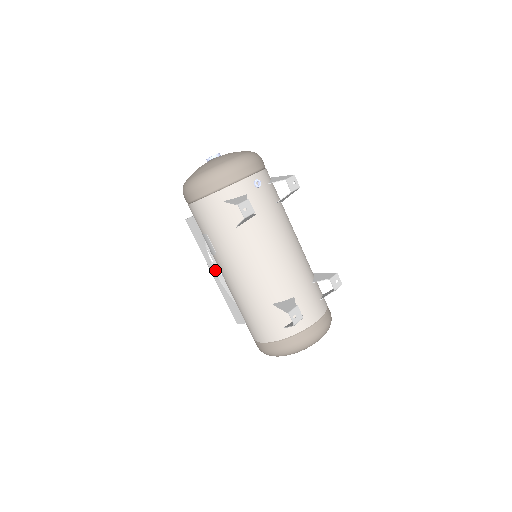
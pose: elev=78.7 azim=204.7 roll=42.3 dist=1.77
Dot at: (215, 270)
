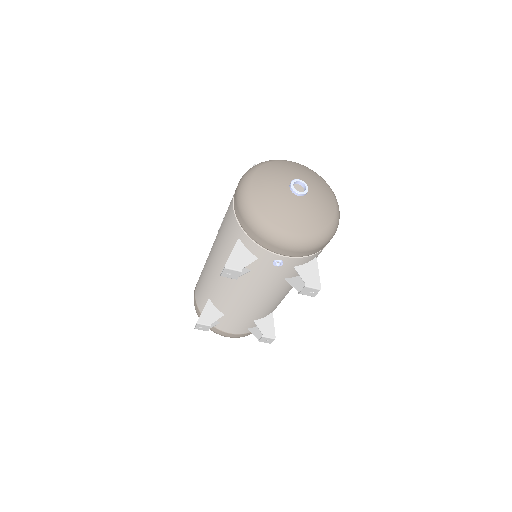
Dot at: occluded
